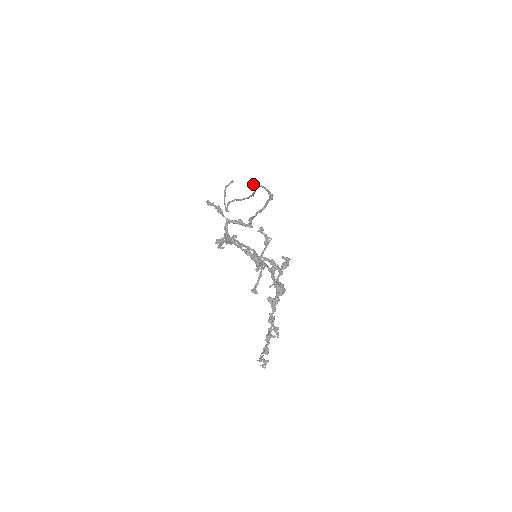
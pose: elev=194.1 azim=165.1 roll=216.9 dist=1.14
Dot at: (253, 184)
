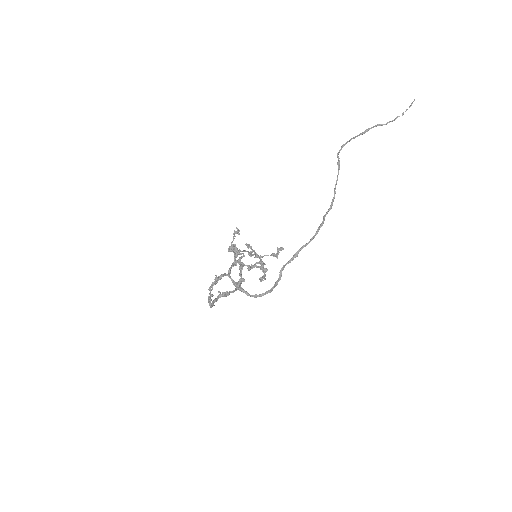
Dot at: (293, 256)
